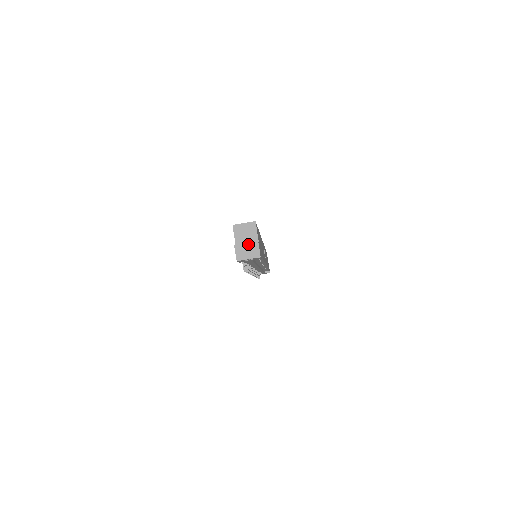
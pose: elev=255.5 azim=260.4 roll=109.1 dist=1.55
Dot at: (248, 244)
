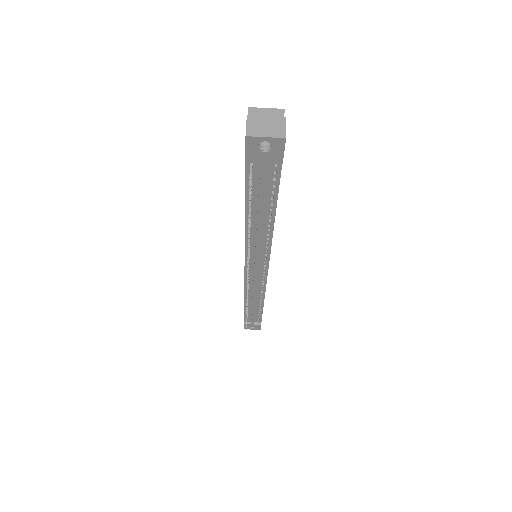
Dot at: (269, 118)
